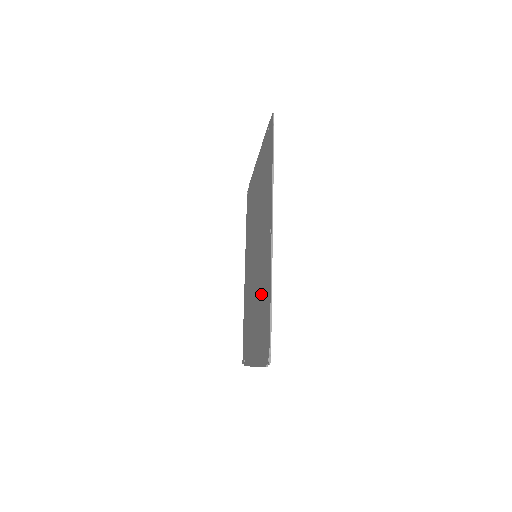
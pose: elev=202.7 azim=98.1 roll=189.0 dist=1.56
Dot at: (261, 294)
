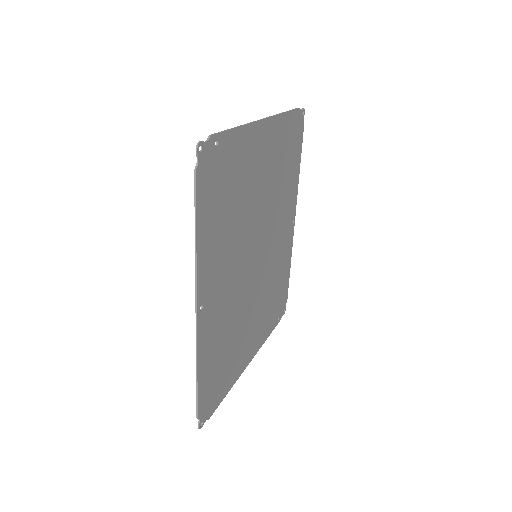
Dot at: (228, 331)
